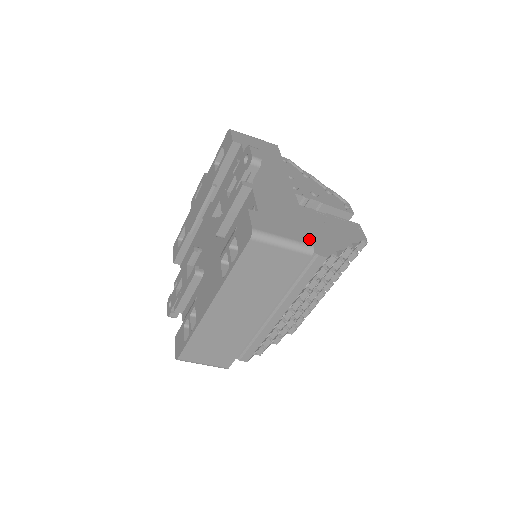
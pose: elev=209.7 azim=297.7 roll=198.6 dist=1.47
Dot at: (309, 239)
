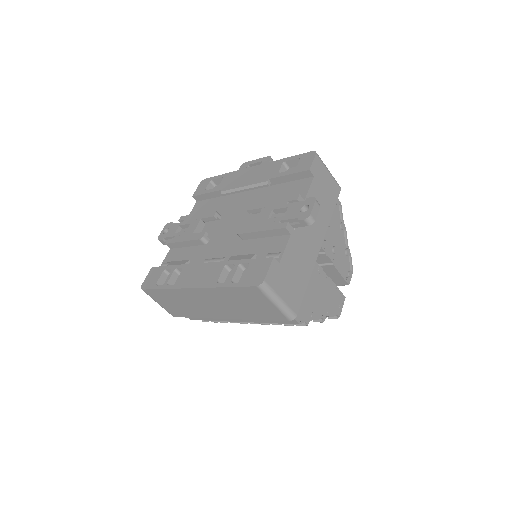
Dot at: (298, 307)
